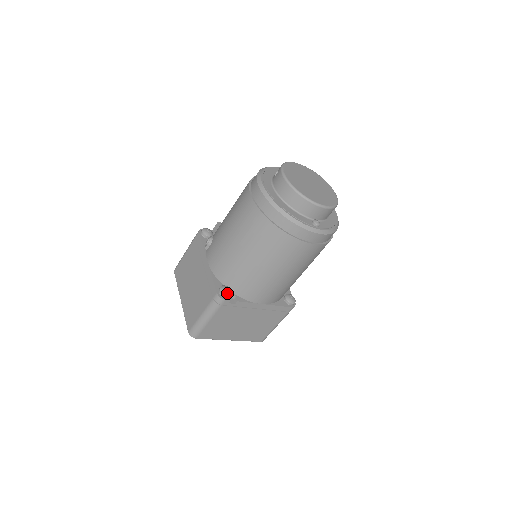
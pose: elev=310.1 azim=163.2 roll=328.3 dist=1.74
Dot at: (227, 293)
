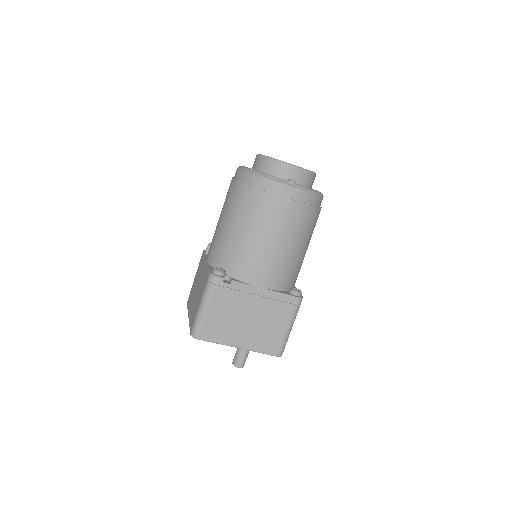
Dot at: (220, 270)
